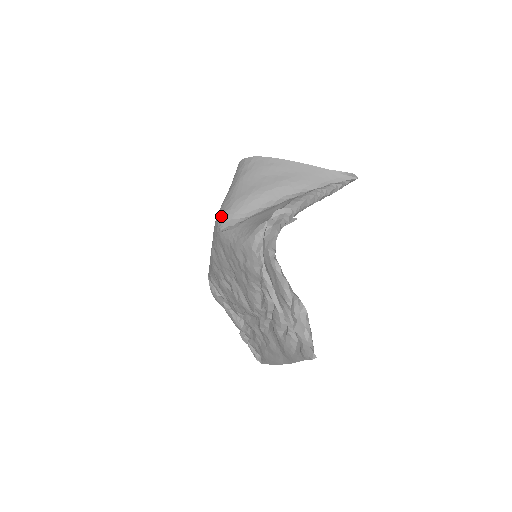
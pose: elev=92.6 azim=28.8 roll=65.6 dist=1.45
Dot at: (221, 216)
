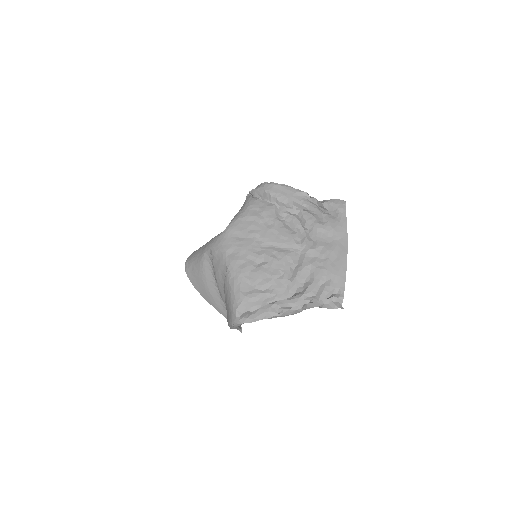
Dot at: (215, 237)
